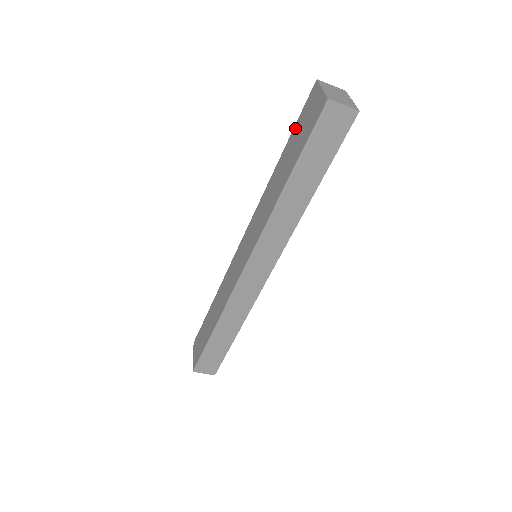
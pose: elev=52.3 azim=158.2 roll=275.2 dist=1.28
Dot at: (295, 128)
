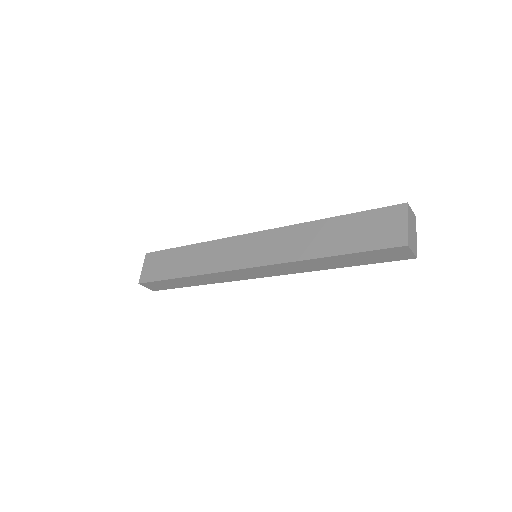
Dot at: (362, 215)
